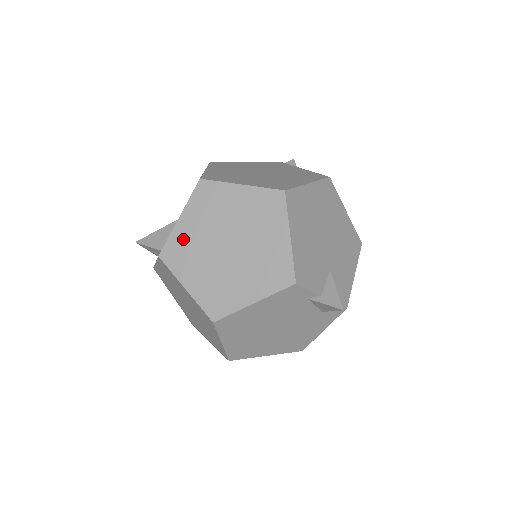
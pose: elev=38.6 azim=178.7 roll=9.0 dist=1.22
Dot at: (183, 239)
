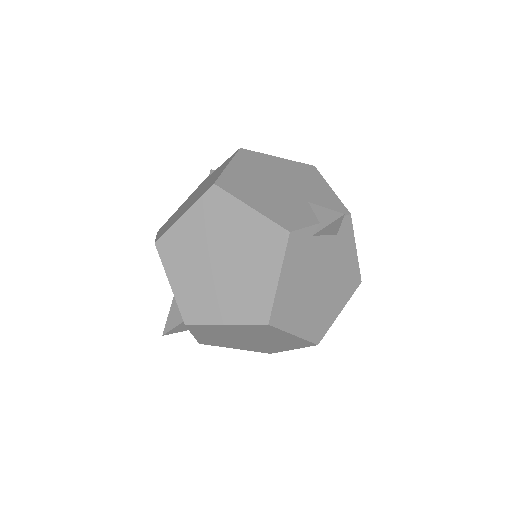
Dot at: (187, 294)
